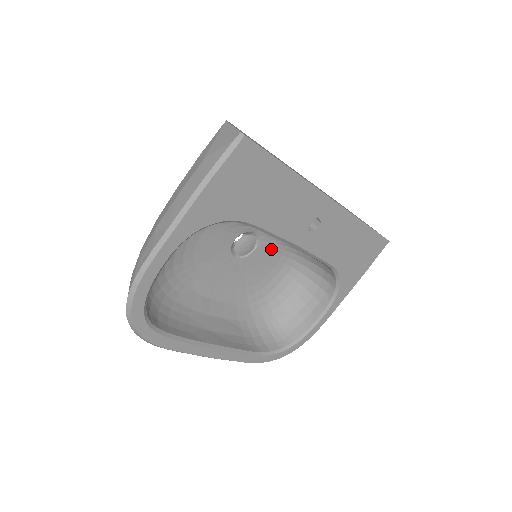
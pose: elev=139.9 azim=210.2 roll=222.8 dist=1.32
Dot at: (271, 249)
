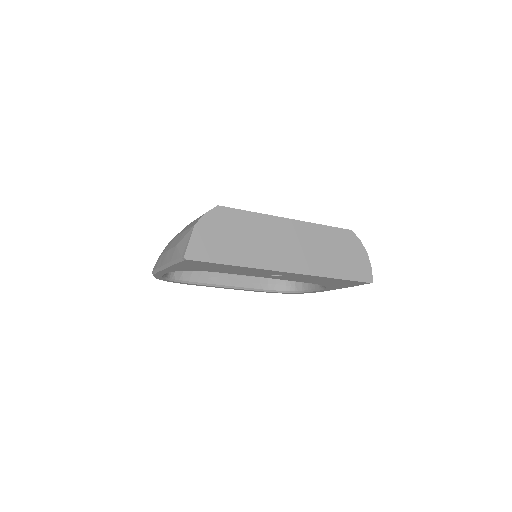
Dot at: occluded
